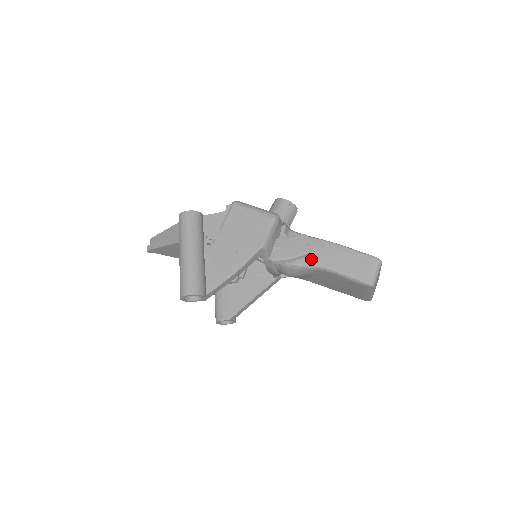
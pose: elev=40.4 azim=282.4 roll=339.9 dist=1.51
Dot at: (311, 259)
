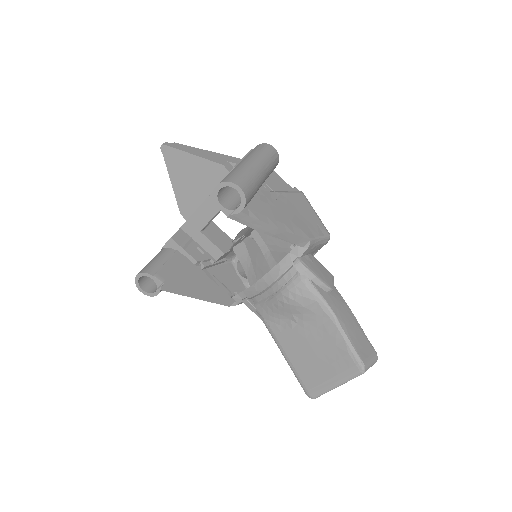
Dot at: (329, 297)
